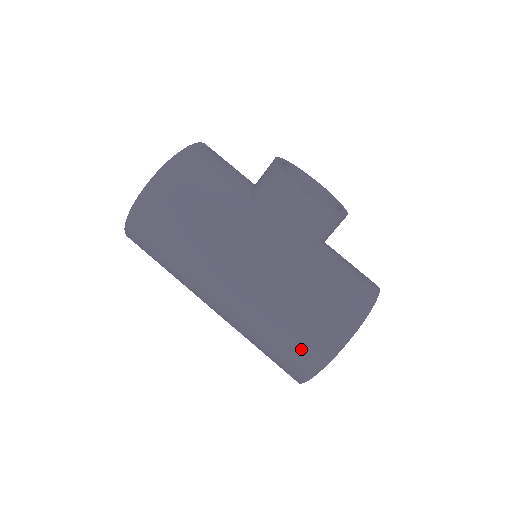
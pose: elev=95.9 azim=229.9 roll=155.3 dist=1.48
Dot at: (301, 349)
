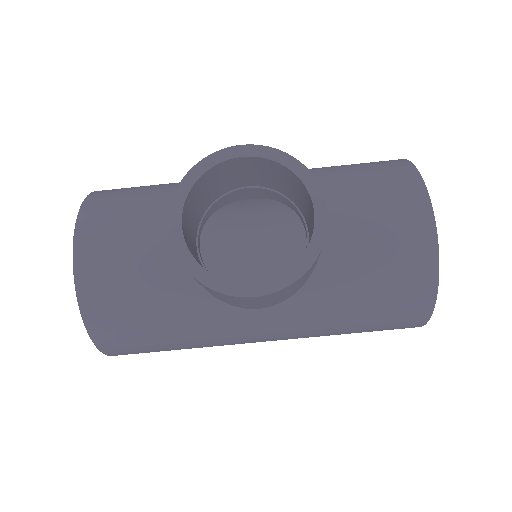
Dot at: occluded
